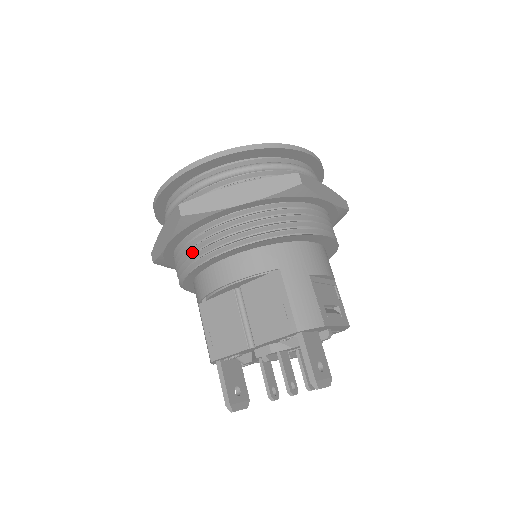
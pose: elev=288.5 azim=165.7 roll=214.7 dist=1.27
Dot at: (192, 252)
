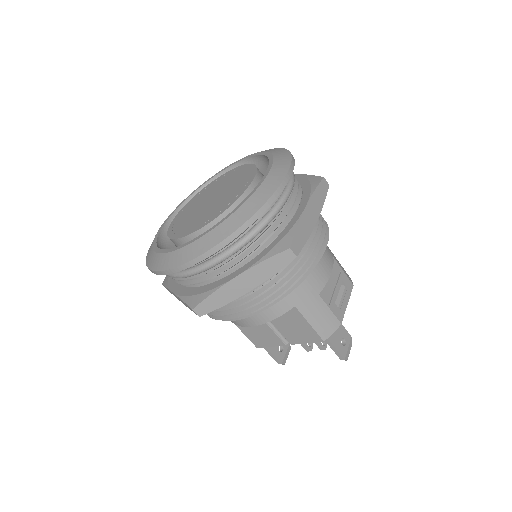
Dot at: occluded
